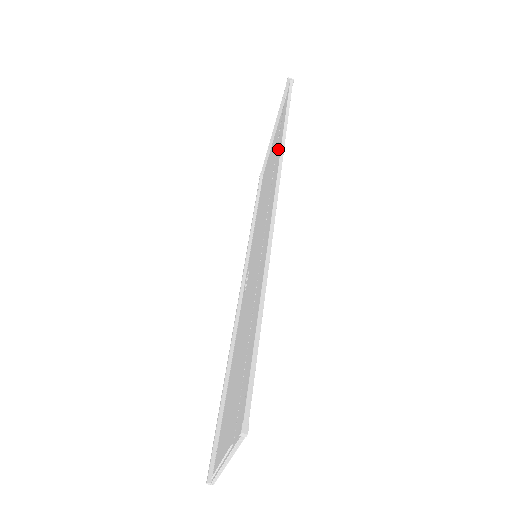
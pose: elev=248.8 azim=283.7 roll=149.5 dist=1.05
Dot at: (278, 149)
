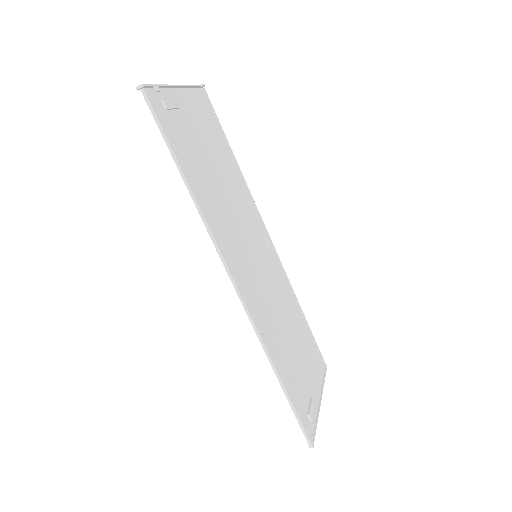
Dot at: (199, 189)
